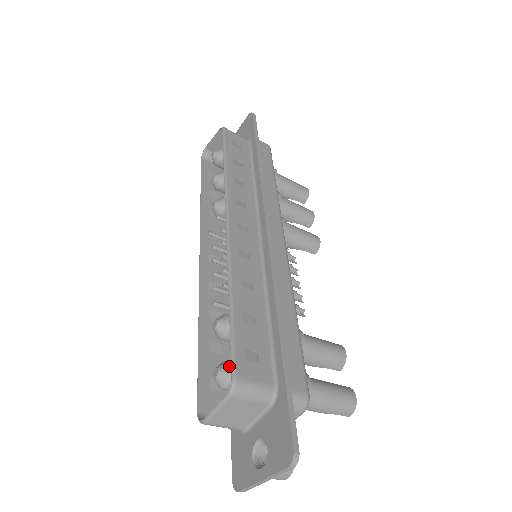
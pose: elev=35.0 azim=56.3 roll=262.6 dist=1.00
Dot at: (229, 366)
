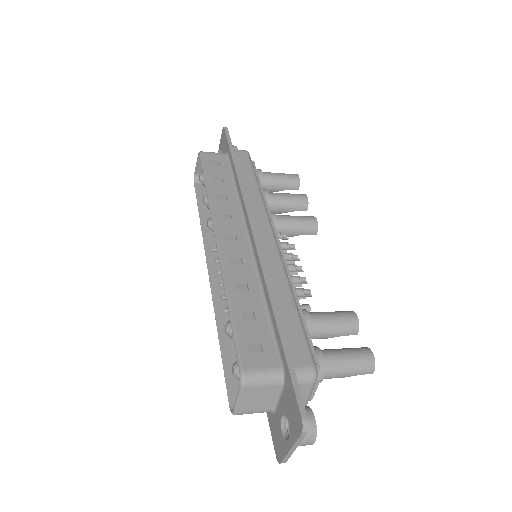
Dot at: occluded
